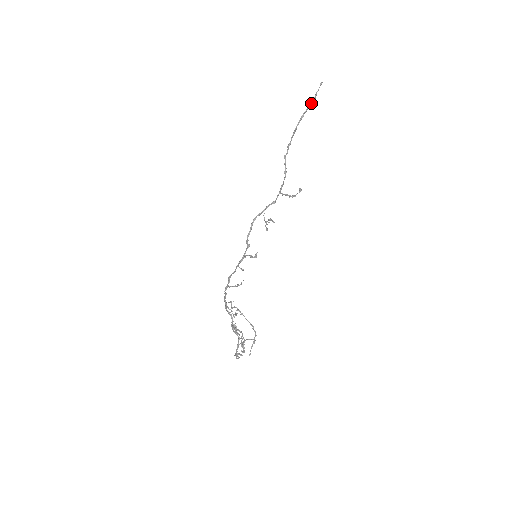
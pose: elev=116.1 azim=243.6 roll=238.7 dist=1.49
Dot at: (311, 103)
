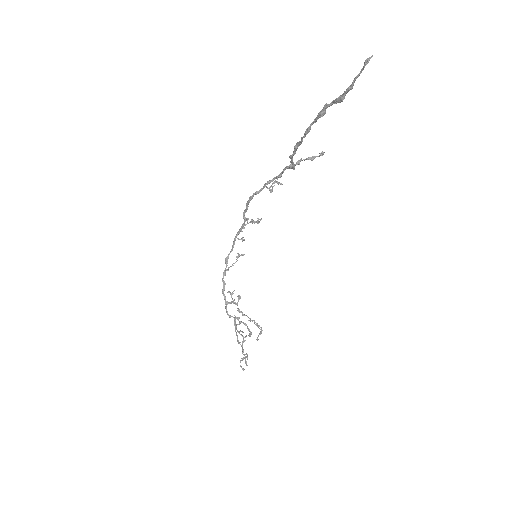
Dot at: (341, 99)
